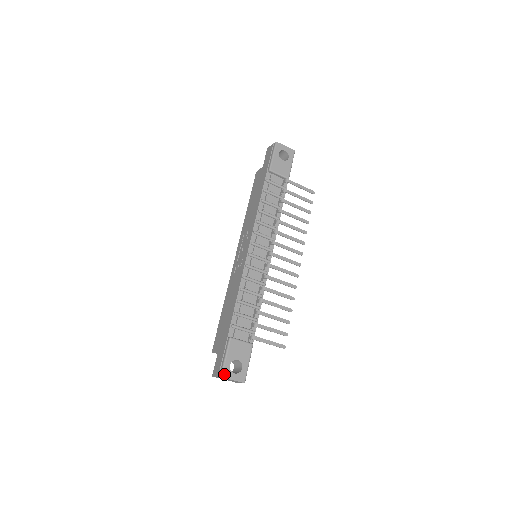
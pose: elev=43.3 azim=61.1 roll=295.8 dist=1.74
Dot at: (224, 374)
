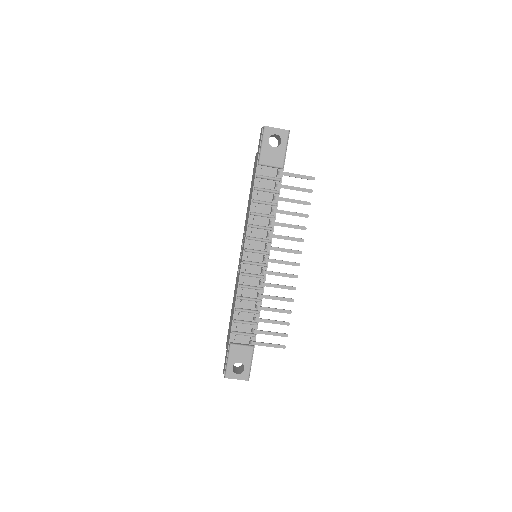
Dot at: (228, 375)
